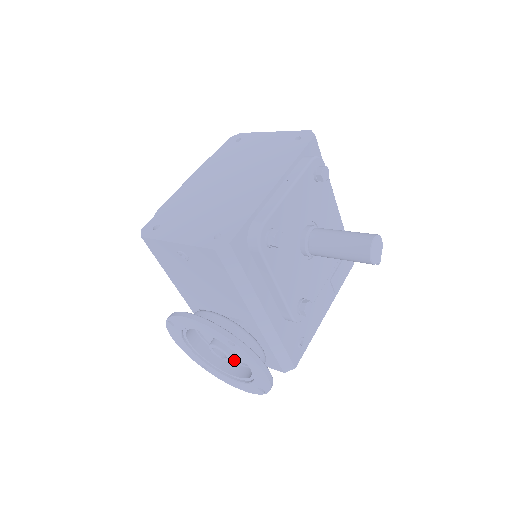
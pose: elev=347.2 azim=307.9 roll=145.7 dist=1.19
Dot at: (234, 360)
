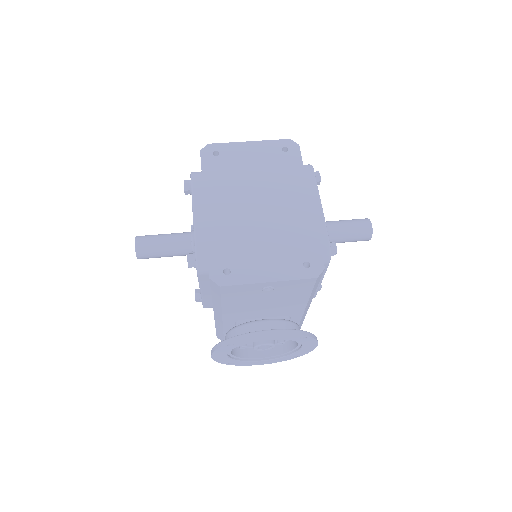
Dot at: occluded
